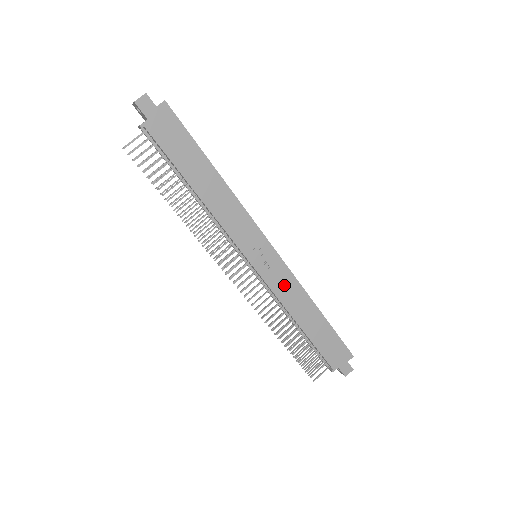
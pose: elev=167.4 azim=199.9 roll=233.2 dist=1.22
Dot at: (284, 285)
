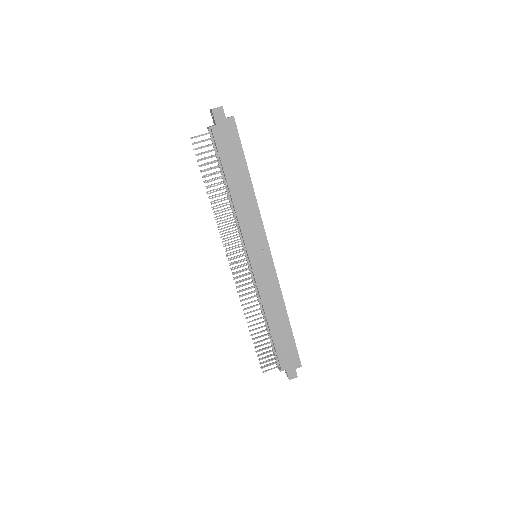
Dot at: (268, 287)
